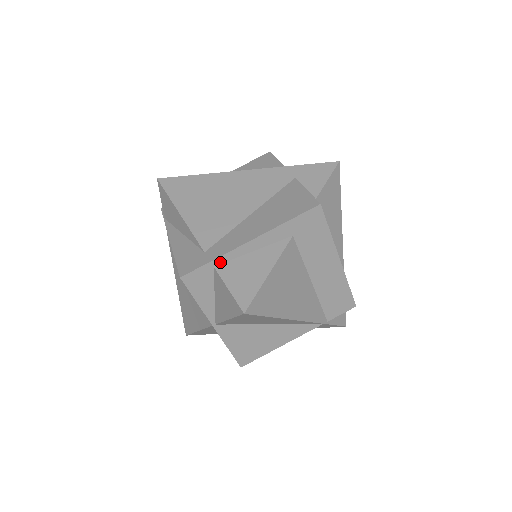
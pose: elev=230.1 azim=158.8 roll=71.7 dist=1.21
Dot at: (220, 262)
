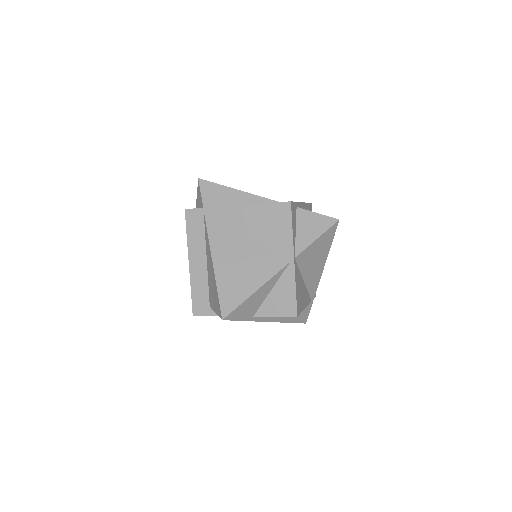
Dot at: (297, 206)
